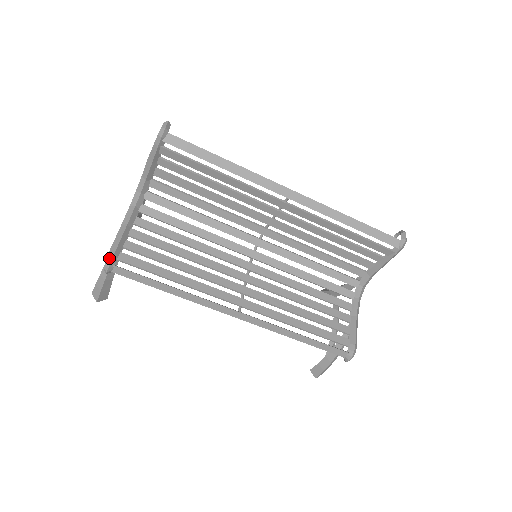
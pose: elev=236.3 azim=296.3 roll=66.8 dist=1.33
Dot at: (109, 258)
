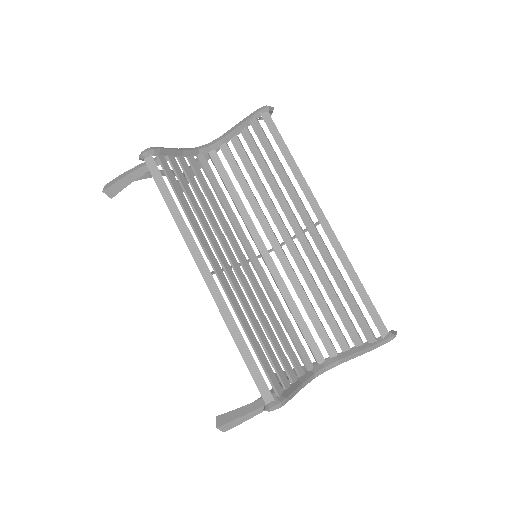
Dot at: (153, 148)
